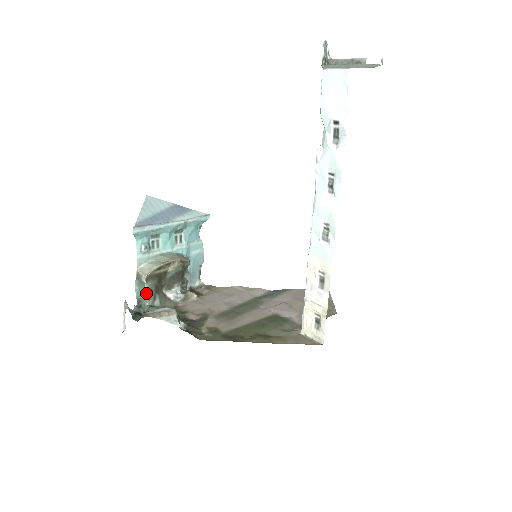
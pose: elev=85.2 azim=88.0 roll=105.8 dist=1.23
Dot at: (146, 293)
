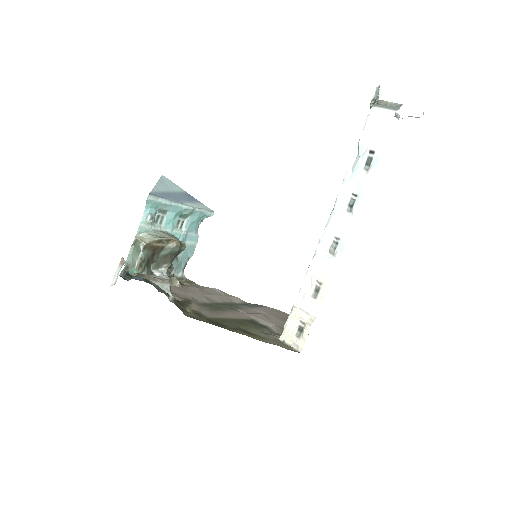
Dot at: (138, 261)
